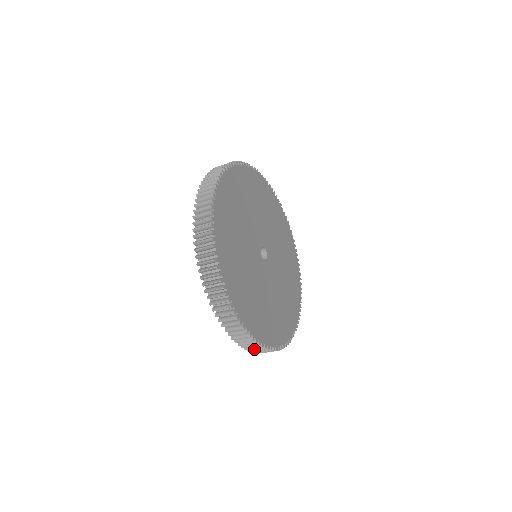
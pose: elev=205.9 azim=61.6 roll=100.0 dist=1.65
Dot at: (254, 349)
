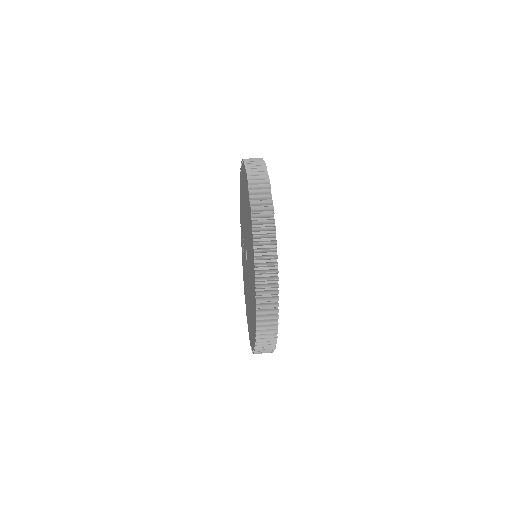
Dot at: occluded
